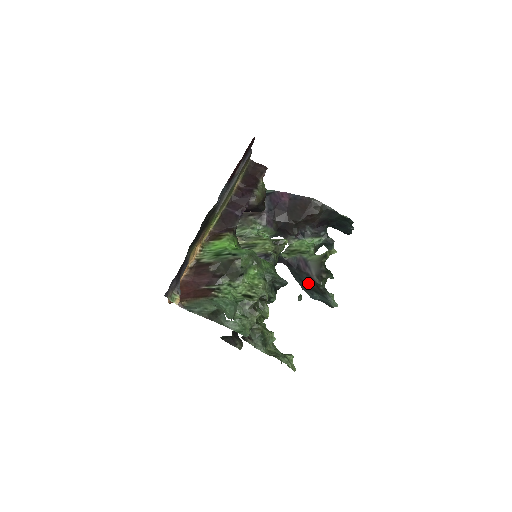
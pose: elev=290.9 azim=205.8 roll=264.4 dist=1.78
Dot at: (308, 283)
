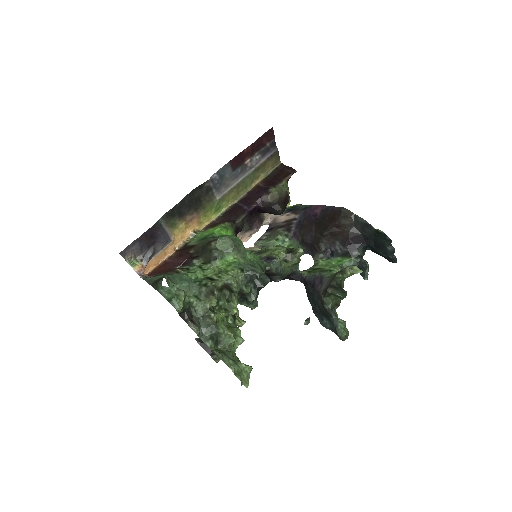
Dot at: (318, 304)
